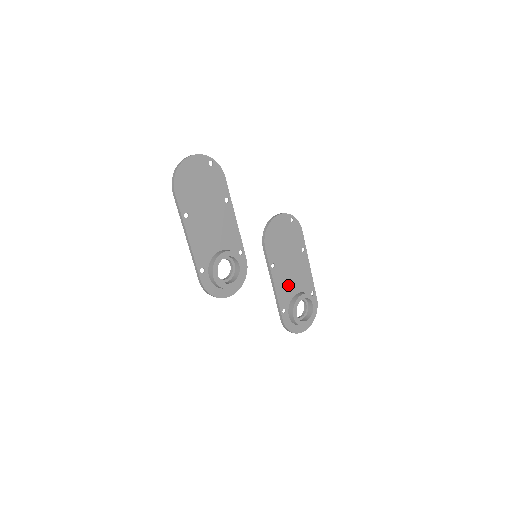
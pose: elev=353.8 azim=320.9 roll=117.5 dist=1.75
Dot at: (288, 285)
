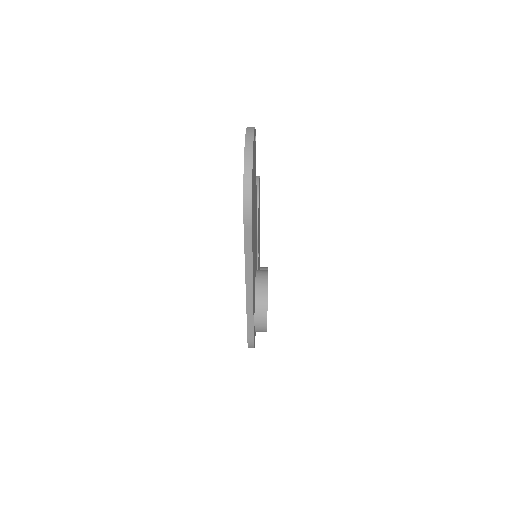
Dot at: occluded
